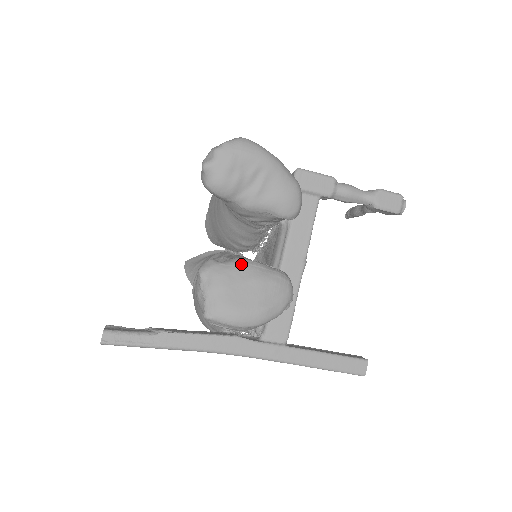
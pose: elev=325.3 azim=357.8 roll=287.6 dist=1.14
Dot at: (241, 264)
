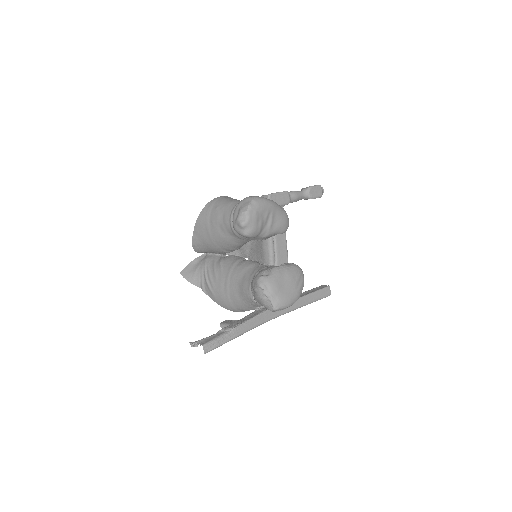
Dot at: (278, 271)
